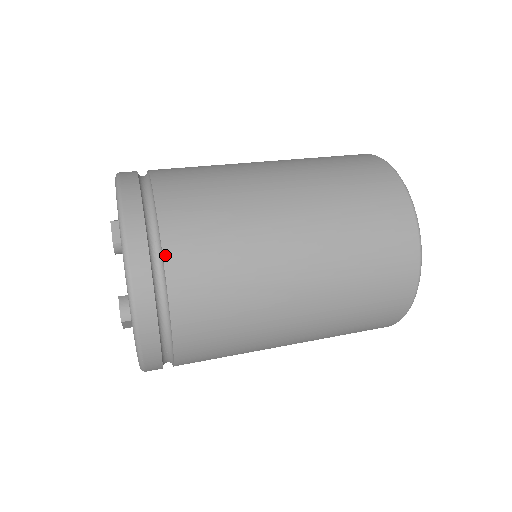
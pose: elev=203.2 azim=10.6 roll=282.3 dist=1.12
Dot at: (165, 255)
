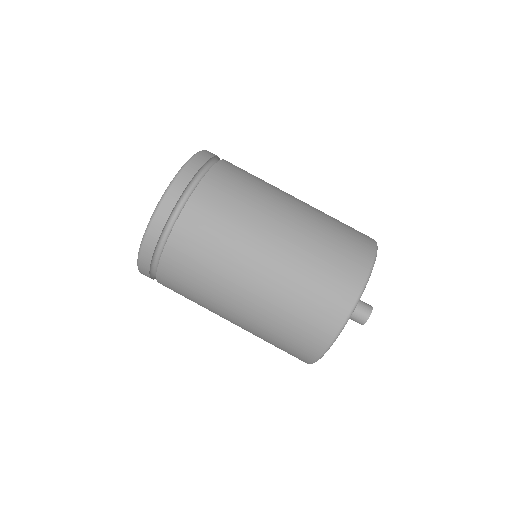
Dot at: (201, 183)
